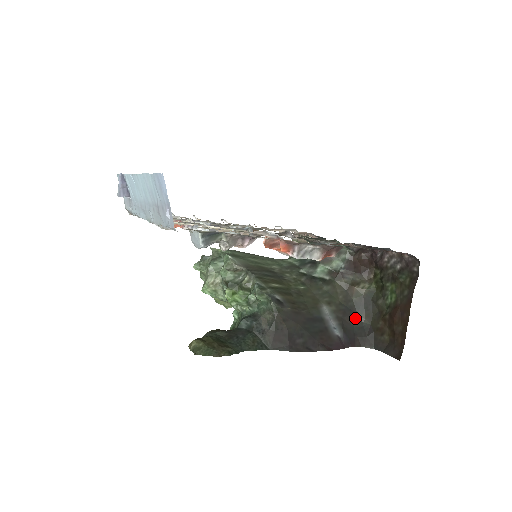
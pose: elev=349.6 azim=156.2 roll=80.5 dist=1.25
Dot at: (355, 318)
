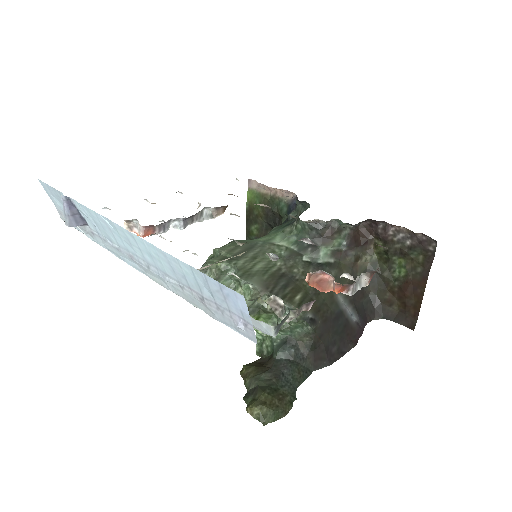
Dot at: (362, 294)
